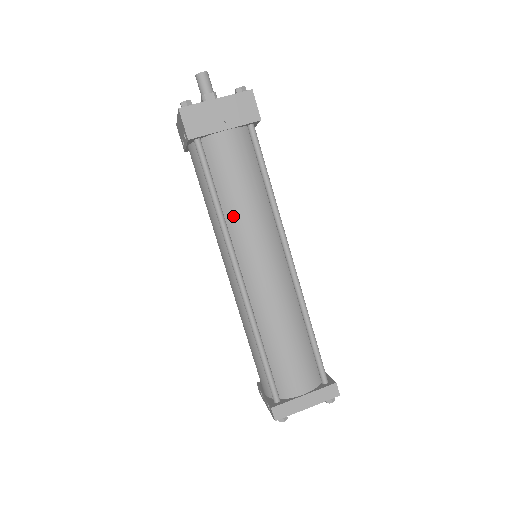
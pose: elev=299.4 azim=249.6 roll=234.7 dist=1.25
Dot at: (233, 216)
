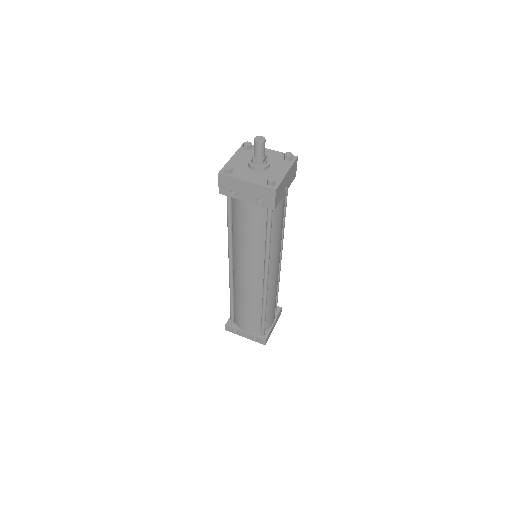
Dot at: (273, 246)
